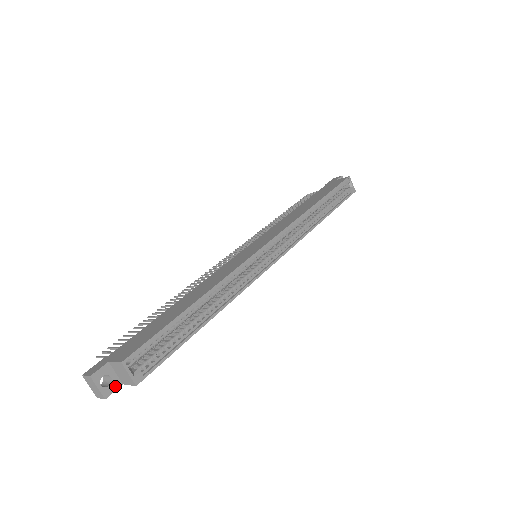
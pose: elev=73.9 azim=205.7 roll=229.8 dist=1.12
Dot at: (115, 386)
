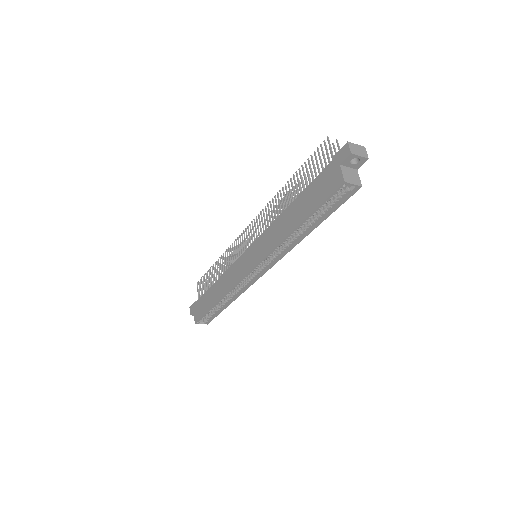
Dot at: occluded
